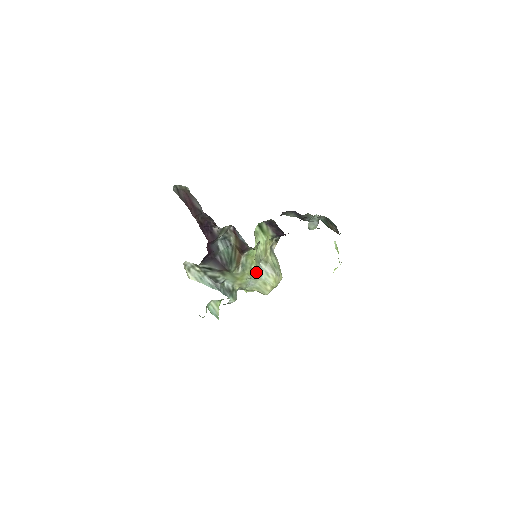
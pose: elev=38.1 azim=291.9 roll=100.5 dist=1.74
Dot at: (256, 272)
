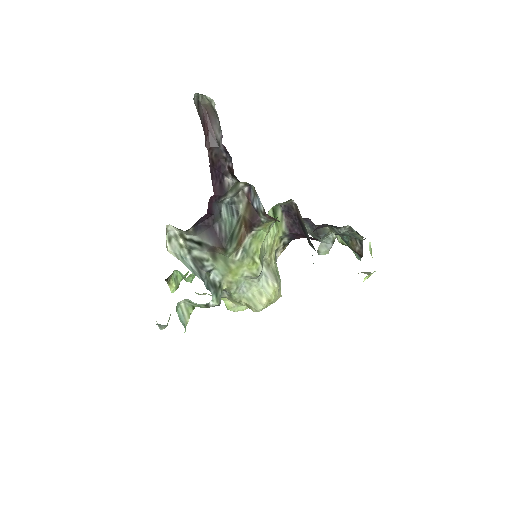
Dot at: (258, 266)
